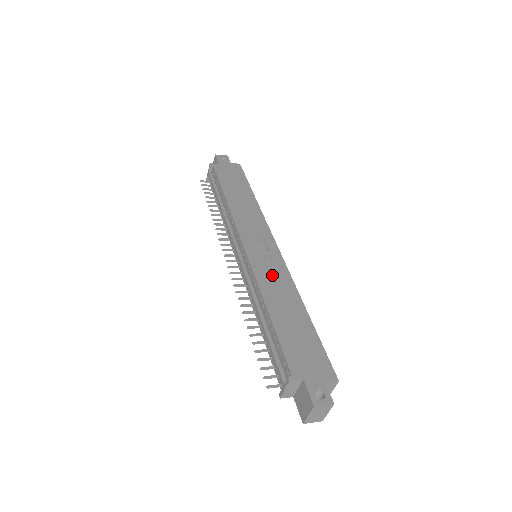
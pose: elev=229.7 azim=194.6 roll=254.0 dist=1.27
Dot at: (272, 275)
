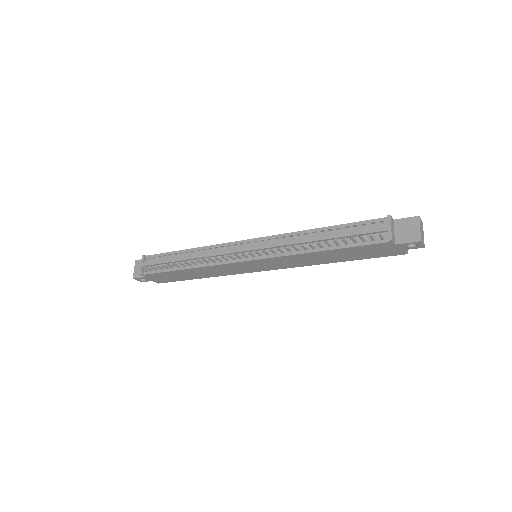
Dot at: occluded
